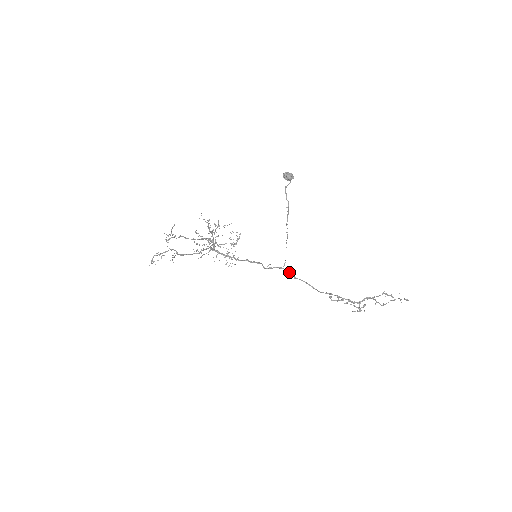
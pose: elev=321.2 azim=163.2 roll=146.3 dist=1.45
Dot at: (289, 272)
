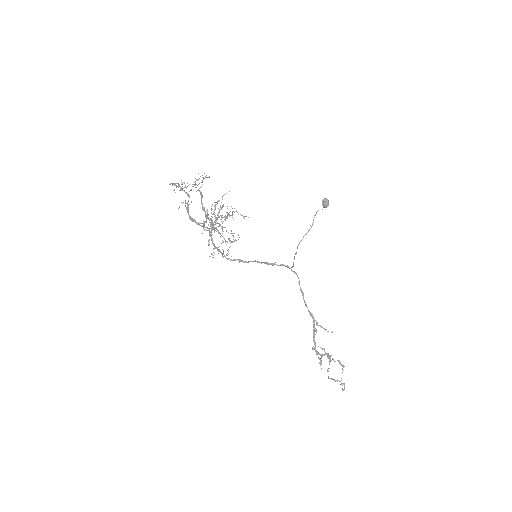
Dot at: occluded
